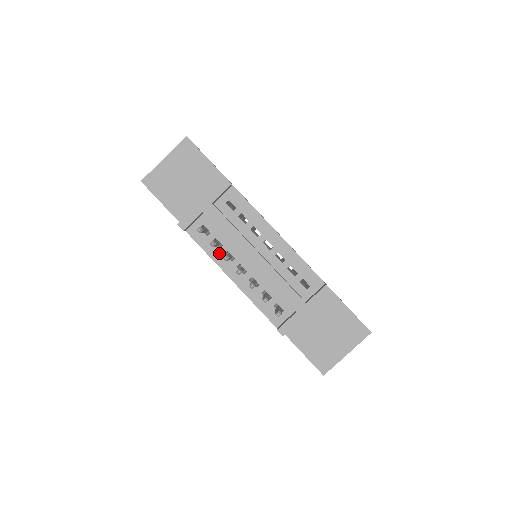
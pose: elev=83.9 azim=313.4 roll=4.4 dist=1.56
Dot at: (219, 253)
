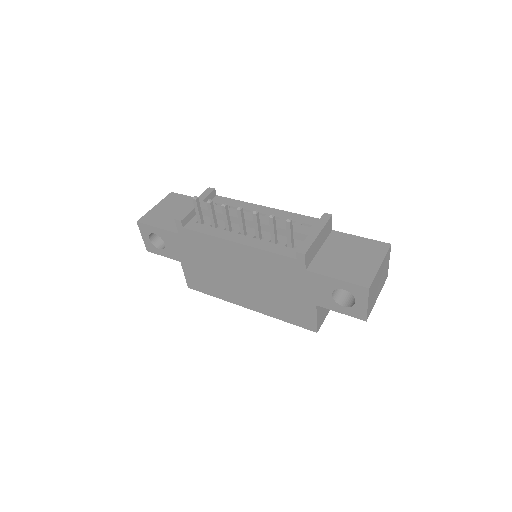
Dot at: (218, 231)
